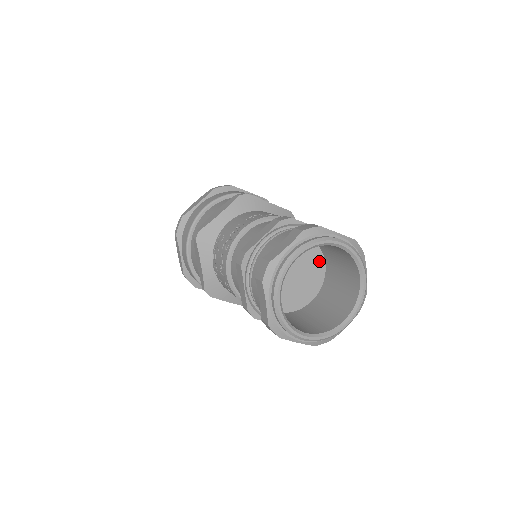
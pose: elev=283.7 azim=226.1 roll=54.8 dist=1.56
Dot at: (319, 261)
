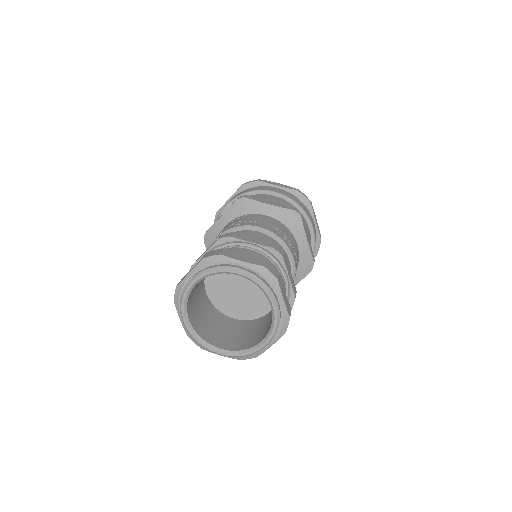
Dot at: (268, 304)
